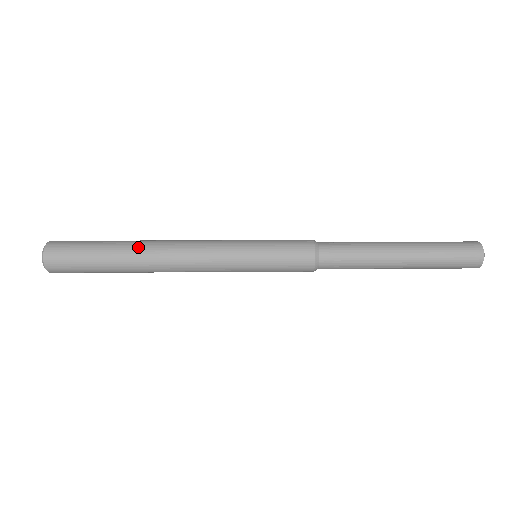
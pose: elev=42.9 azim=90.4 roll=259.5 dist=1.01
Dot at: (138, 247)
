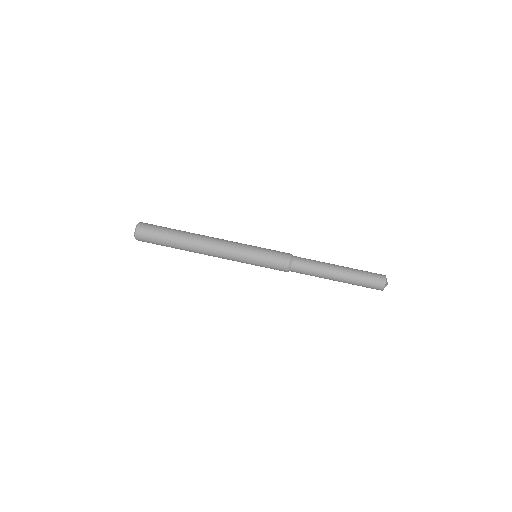
Dot at: (192, 233)
